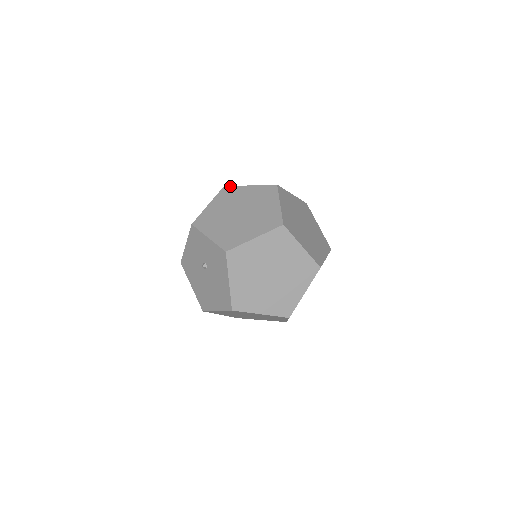
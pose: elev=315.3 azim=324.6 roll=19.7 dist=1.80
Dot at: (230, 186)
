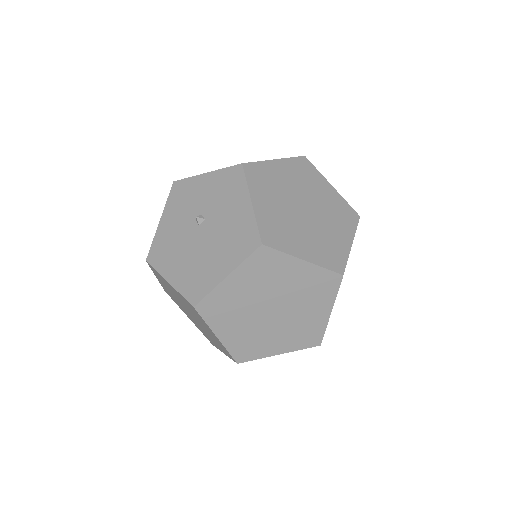
Dot at: occluded
